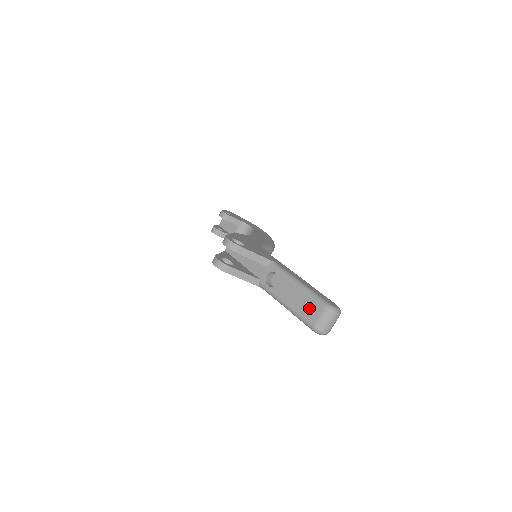
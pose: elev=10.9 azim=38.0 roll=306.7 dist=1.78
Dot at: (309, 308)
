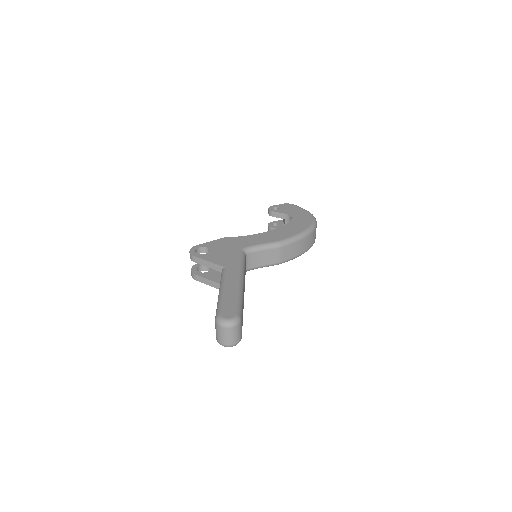
Dot at: occluded
